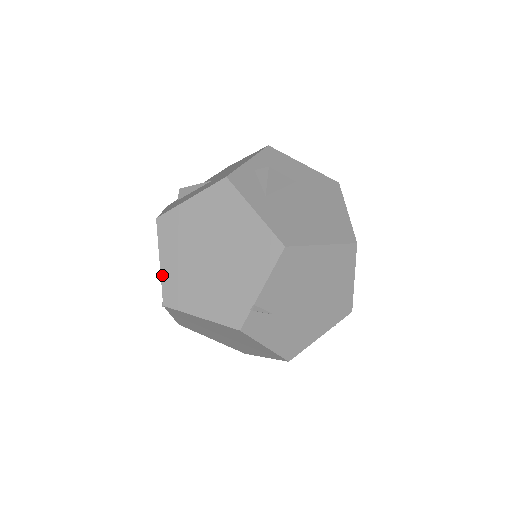
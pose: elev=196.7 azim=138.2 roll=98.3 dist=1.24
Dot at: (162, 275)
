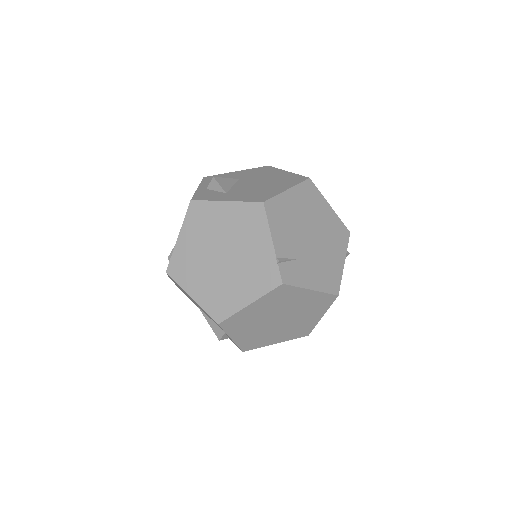
Dot at: (200, 304)
